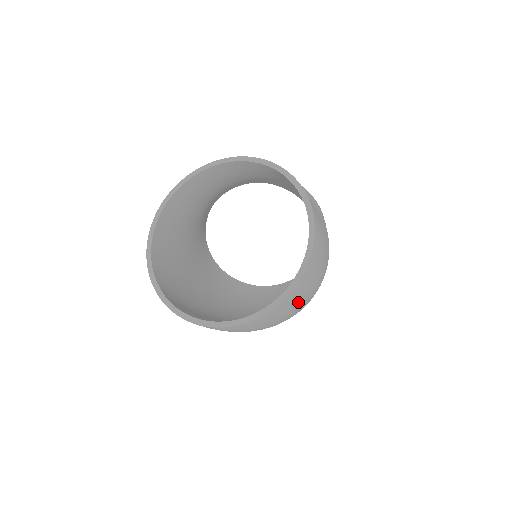
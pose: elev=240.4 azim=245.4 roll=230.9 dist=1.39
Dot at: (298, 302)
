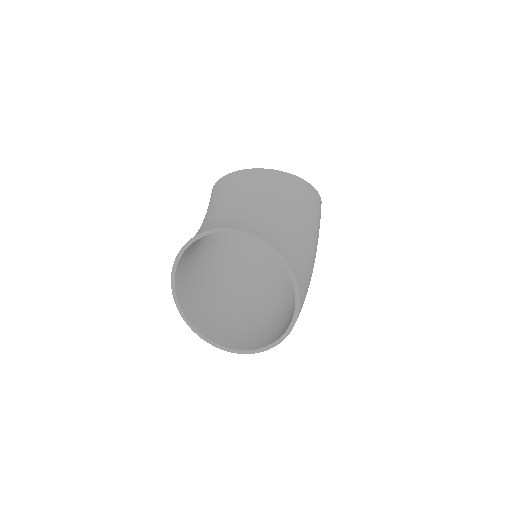
Dot at: occluded
